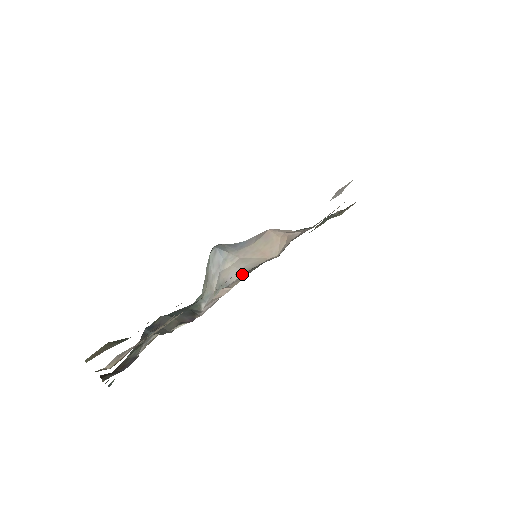
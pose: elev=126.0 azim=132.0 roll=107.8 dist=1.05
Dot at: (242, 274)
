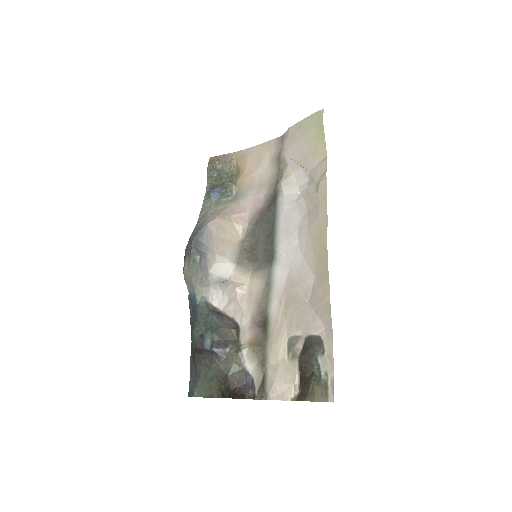
Dot at: (234, 267)
